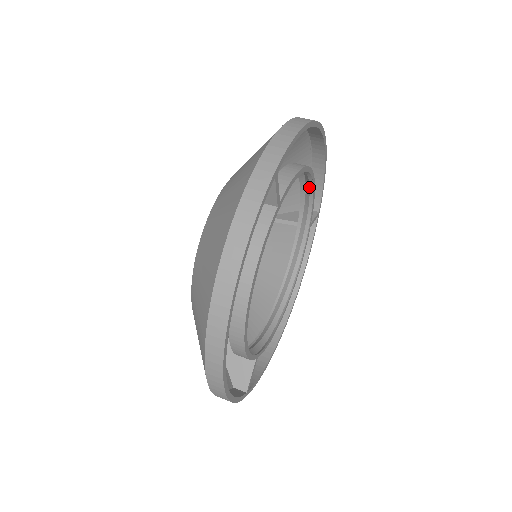
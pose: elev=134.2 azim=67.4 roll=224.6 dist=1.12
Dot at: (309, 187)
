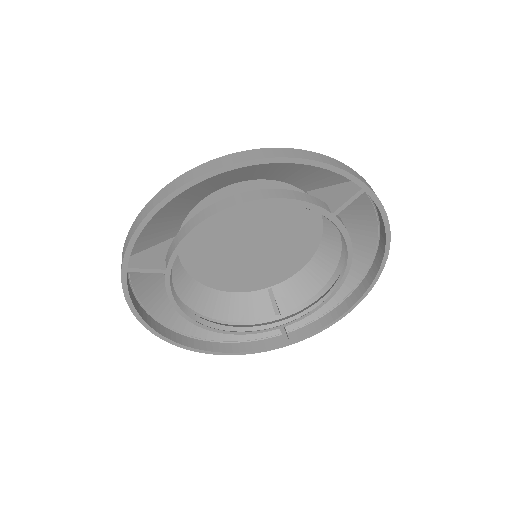
Dot at: (323, 297)
